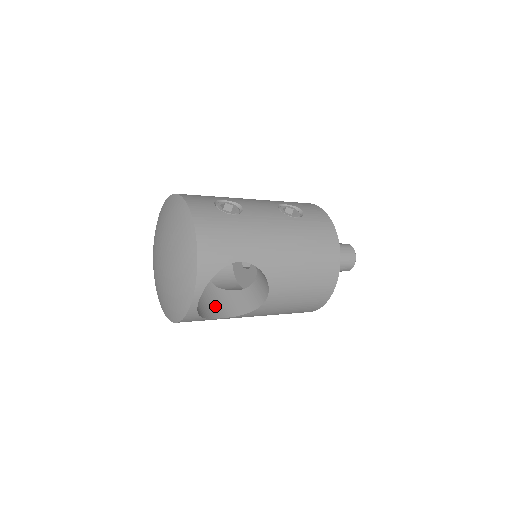
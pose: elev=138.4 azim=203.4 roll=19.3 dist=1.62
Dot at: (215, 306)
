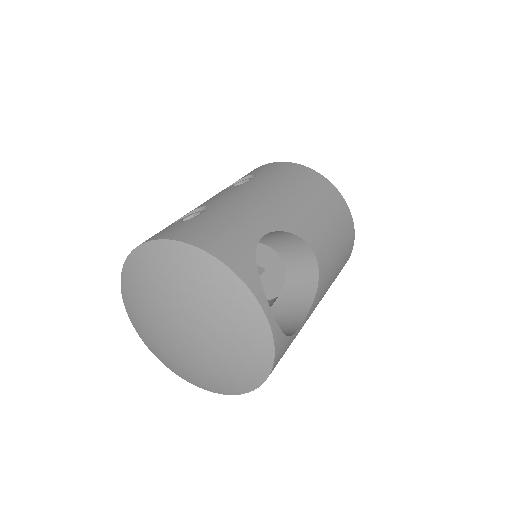
Dot at: (280, 327)
